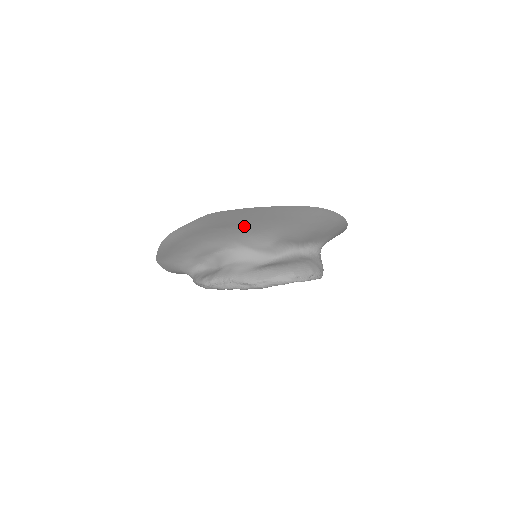
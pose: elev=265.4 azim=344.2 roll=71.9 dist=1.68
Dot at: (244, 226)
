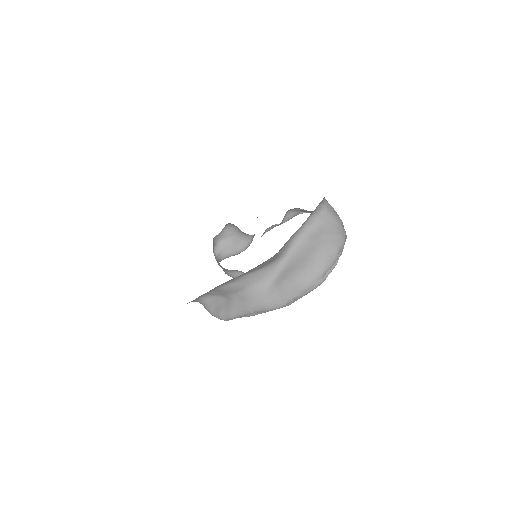
Dot at: occluded
